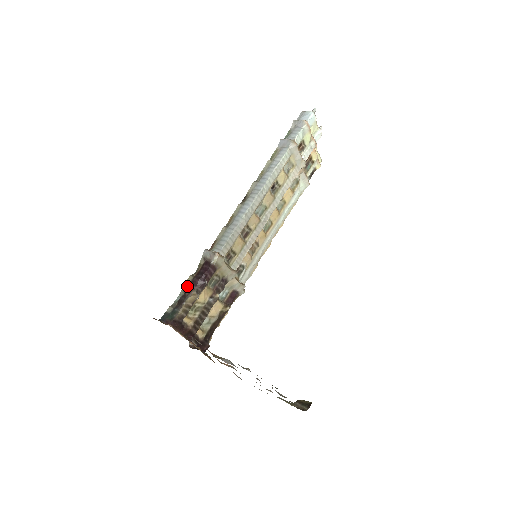
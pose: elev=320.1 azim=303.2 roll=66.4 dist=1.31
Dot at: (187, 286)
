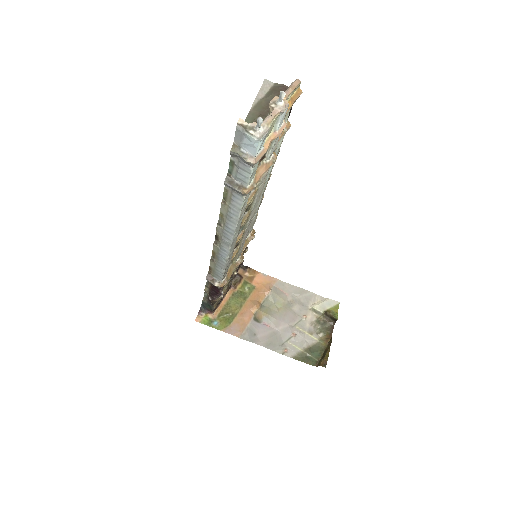
Dot at: (208, 293)
